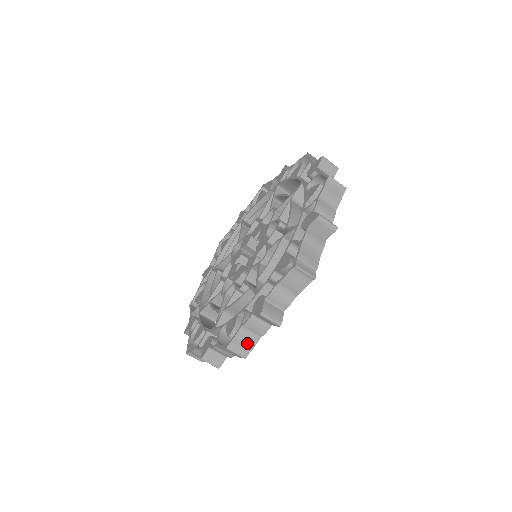
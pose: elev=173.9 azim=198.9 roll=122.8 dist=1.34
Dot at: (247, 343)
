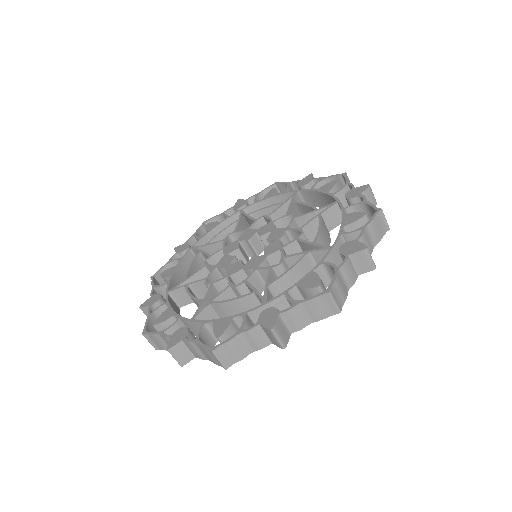
Dot at: (342, 292)
